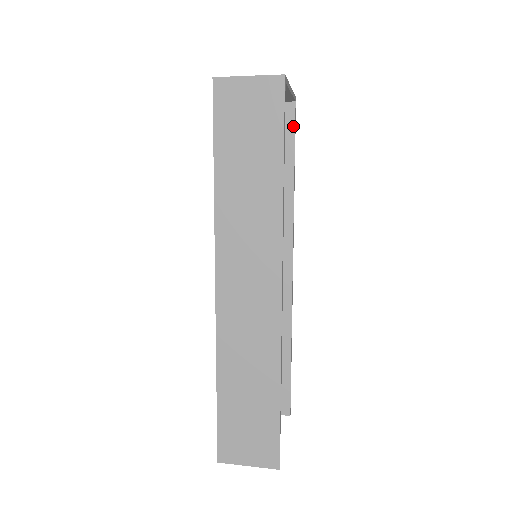
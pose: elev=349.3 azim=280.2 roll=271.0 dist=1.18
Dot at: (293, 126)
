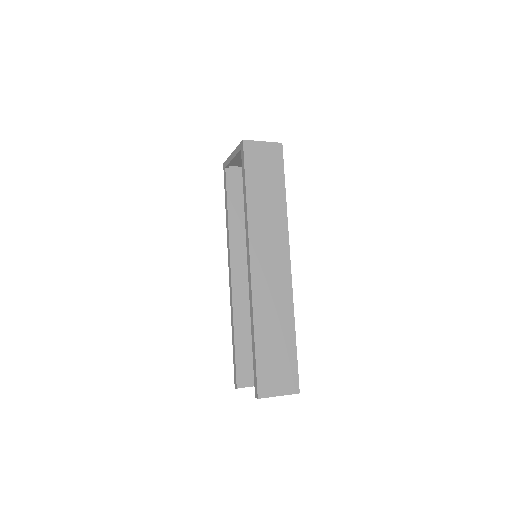
Dot at: occluded
